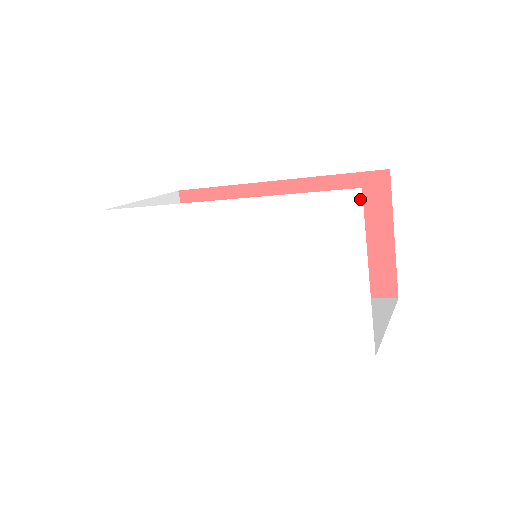
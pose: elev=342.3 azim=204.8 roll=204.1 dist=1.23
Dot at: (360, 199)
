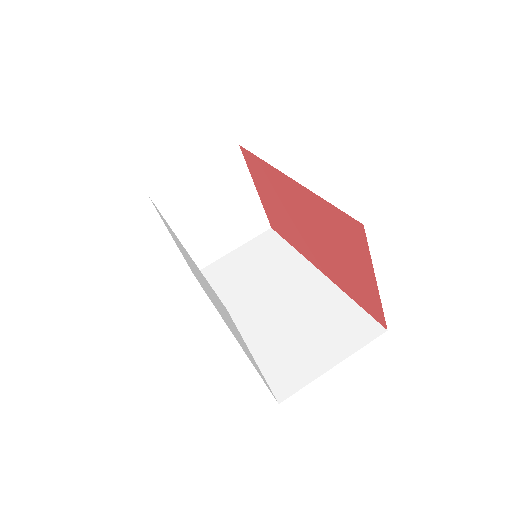
Dot at: (229, 315)
